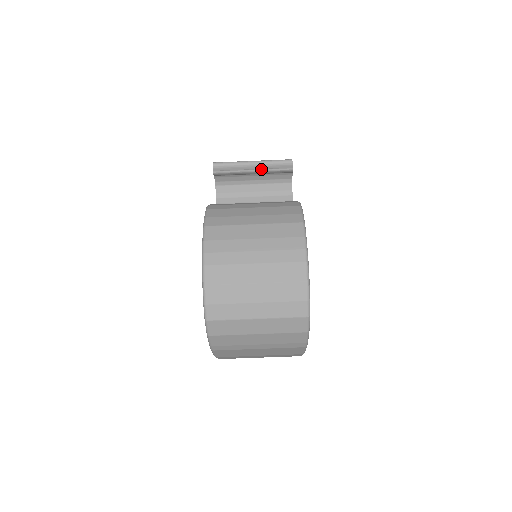
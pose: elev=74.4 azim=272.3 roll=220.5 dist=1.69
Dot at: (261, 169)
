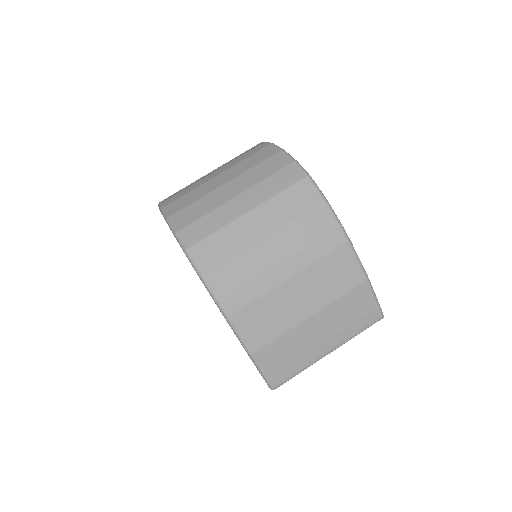
Dot at: occluded
